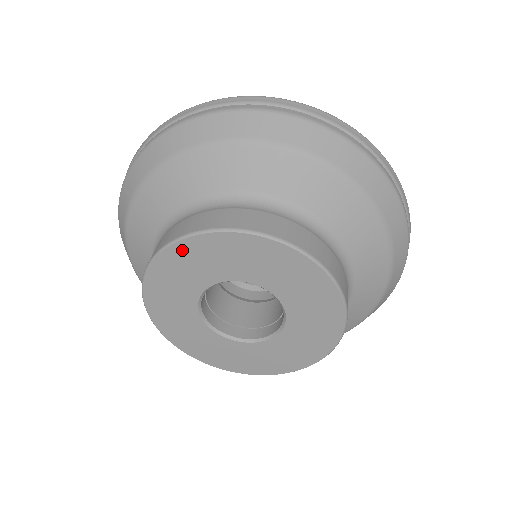
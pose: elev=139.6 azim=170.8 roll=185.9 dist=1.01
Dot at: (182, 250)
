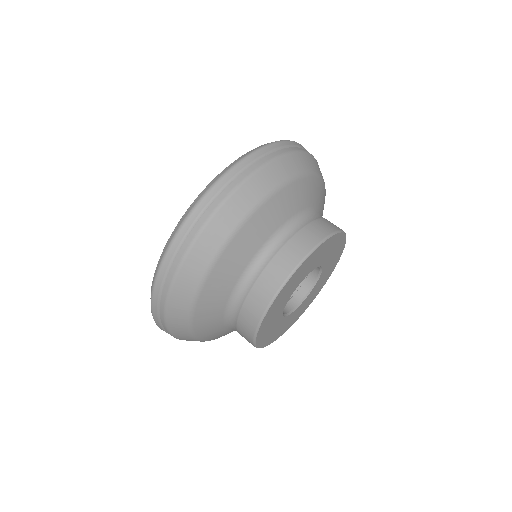
Dot at: (274, 304)
